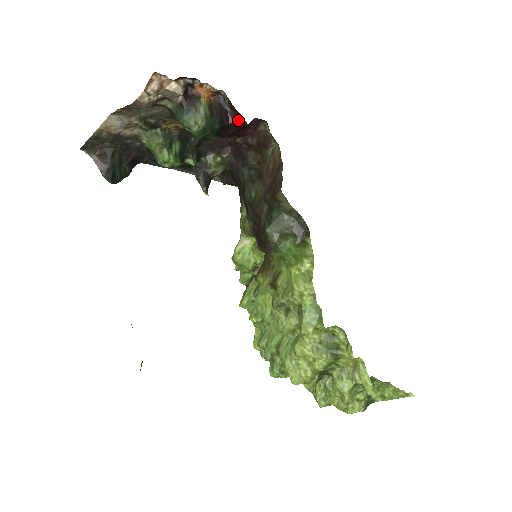
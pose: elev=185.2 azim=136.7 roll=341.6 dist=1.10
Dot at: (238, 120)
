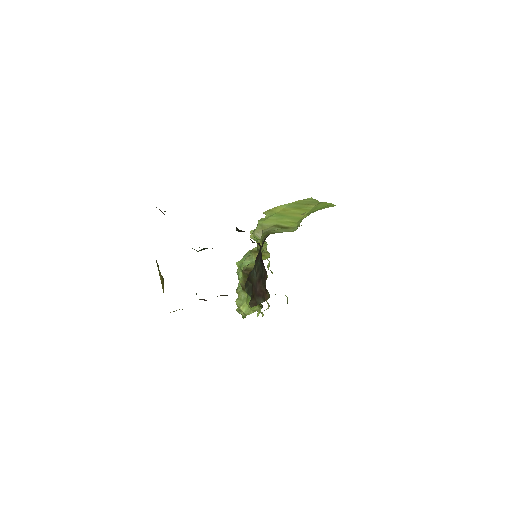
Dot at: occluded
